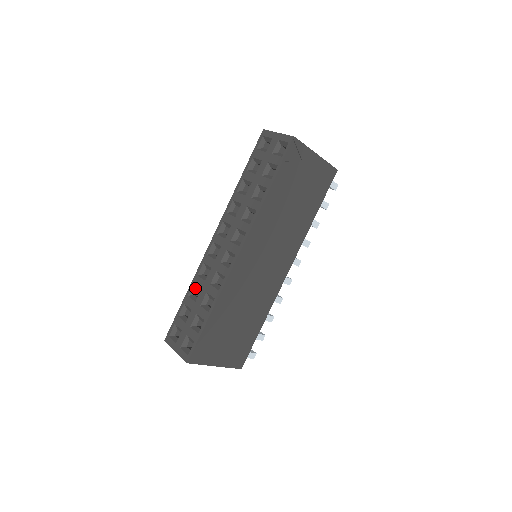
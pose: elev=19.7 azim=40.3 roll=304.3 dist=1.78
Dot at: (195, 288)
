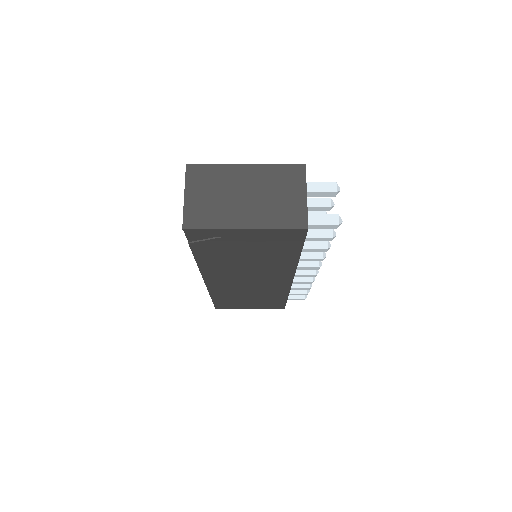
Dot at: occluded
